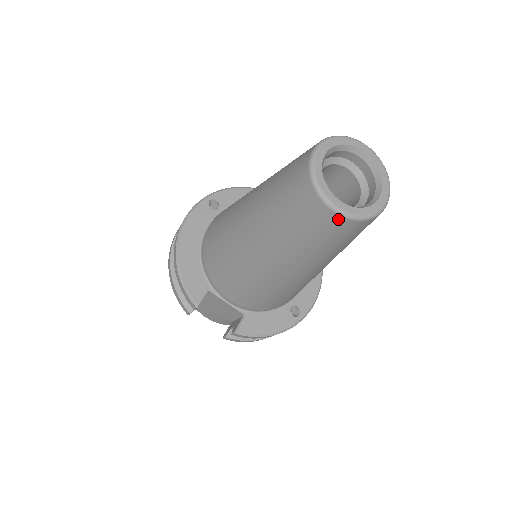
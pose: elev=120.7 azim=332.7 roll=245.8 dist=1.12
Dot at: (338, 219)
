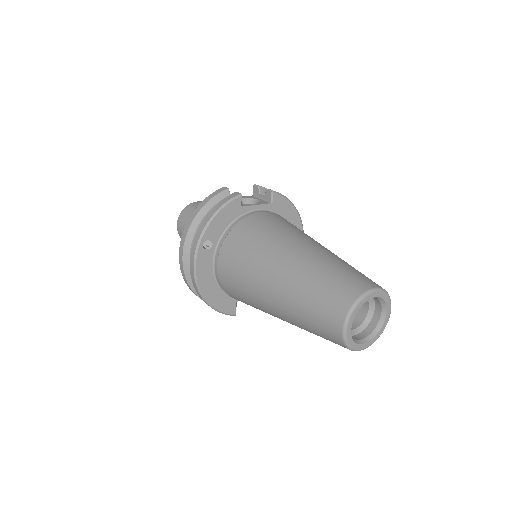
Dot at: occluded
